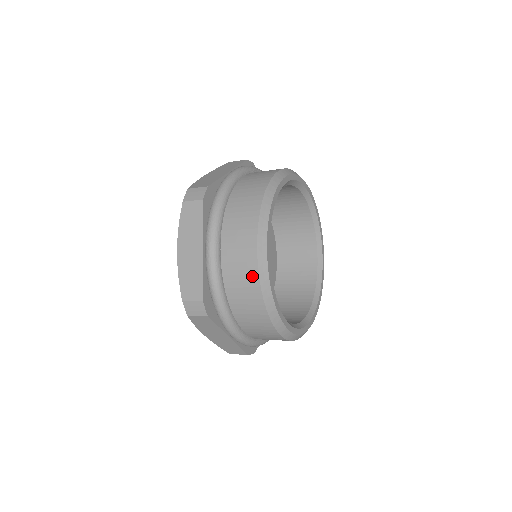
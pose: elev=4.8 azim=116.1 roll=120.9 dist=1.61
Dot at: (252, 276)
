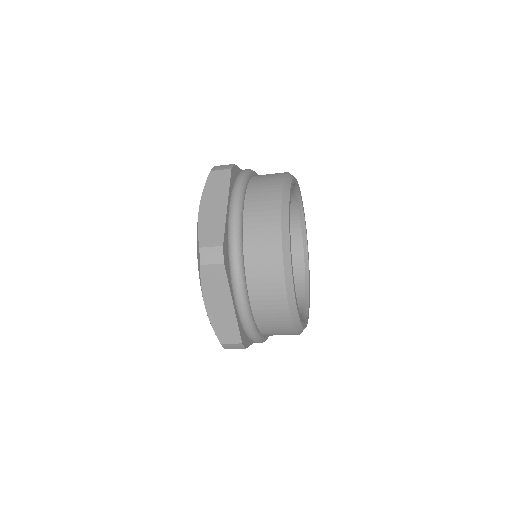
Dot at: (274, 228)
